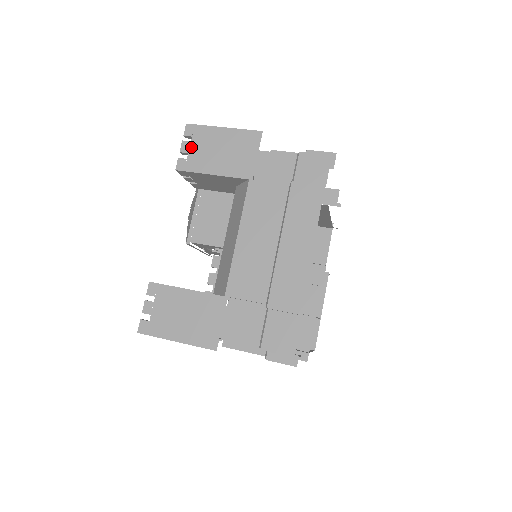
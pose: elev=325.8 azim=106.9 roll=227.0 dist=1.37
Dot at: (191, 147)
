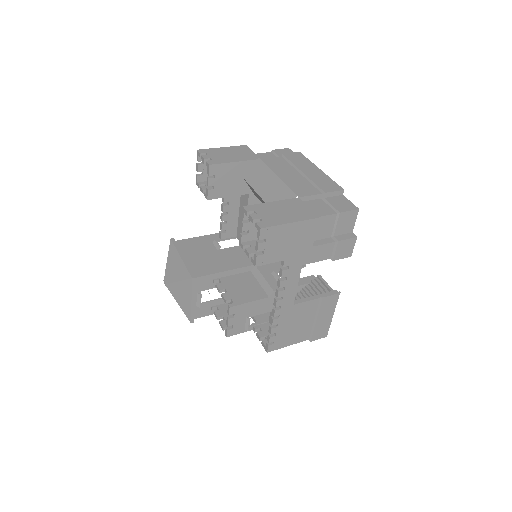
Dot at: (210, 156)
